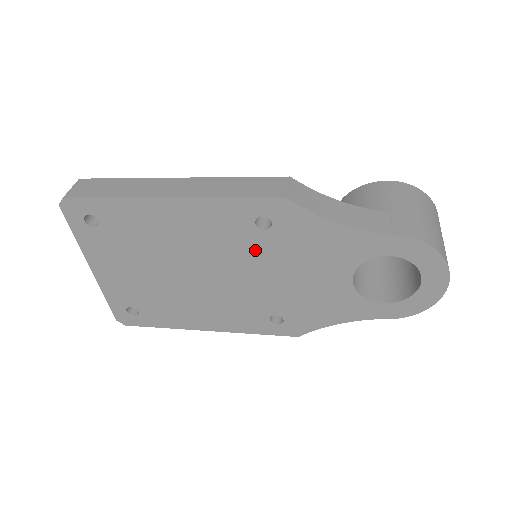
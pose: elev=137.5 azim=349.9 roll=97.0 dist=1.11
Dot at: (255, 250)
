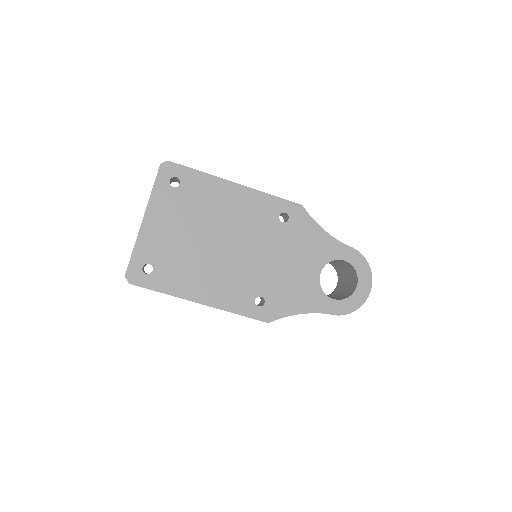
Dot at: (271, 235)
